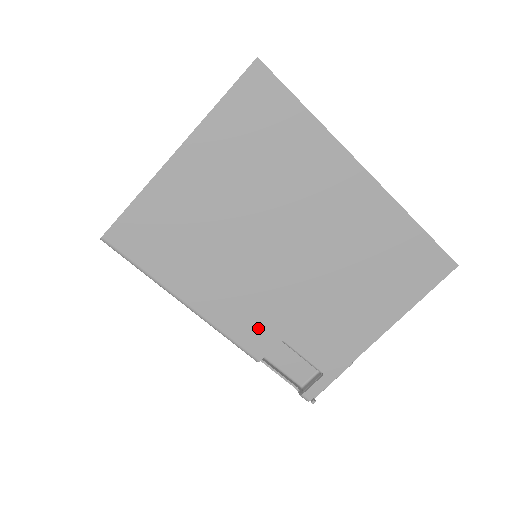
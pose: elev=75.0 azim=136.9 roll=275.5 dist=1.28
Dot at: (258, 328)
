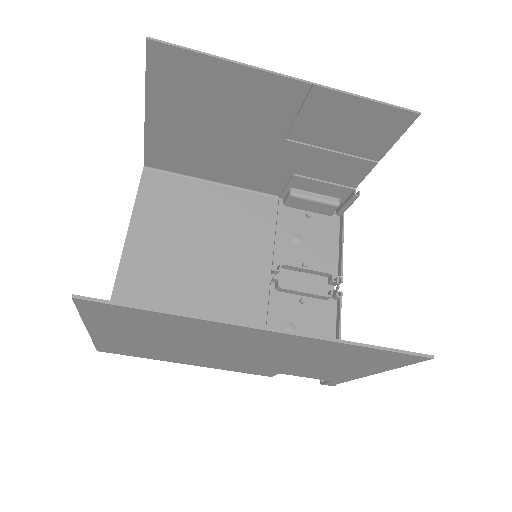
Dot at: (254, 370)
